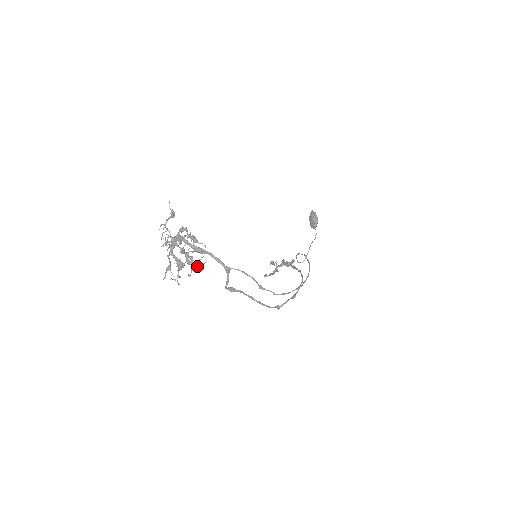
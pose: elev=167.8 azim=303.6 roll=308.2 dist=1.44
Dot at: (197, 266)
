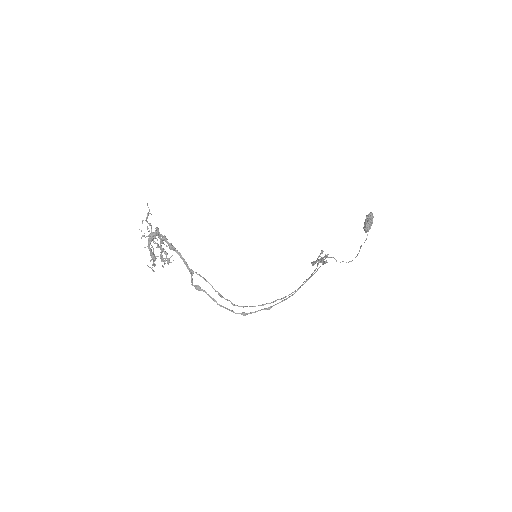
Dot at: (168, 261)
